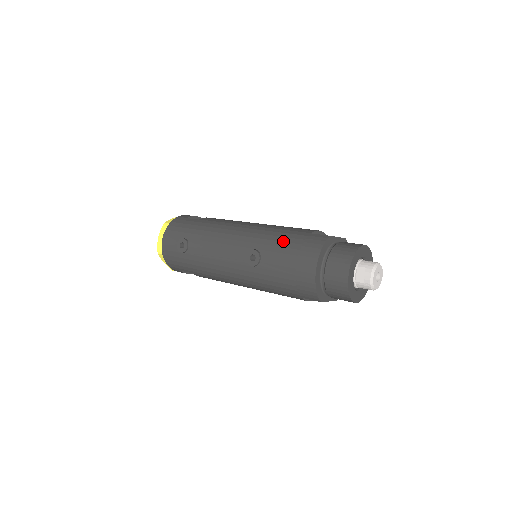
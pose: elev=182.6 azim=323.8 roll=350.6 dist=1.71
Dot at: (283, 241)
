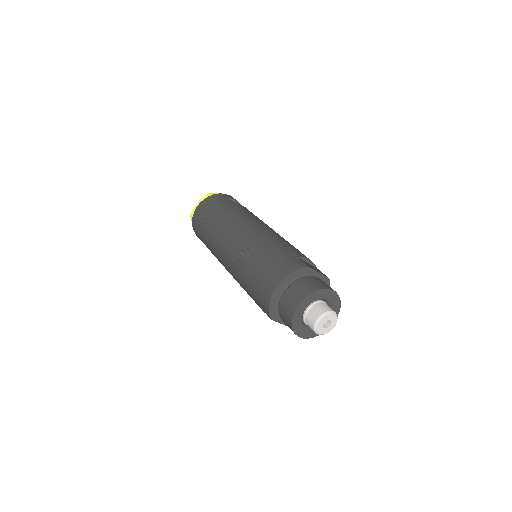
Dot at: (271, 251)
